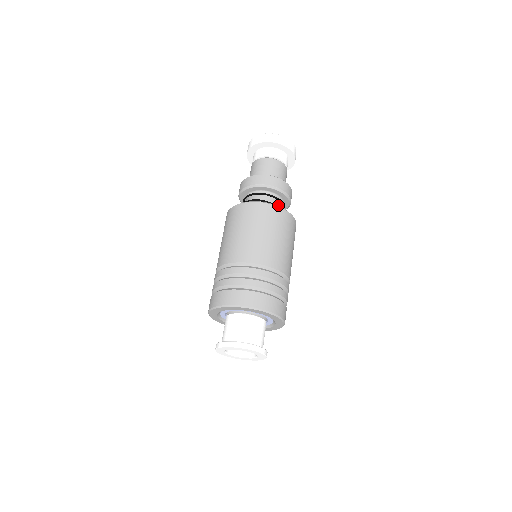
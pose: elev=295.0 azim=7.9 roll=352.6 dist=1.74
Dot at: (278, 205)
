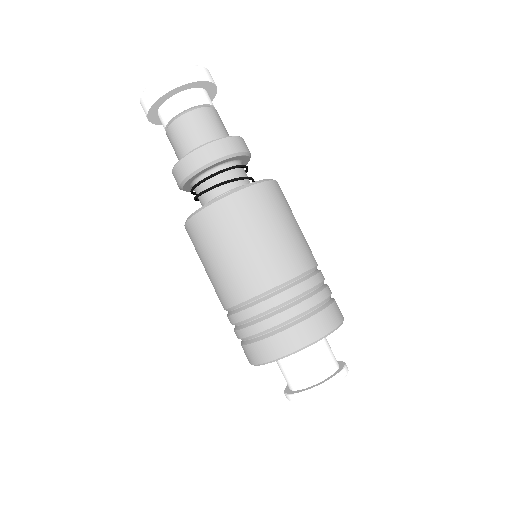
Dot at: (245, 174)
